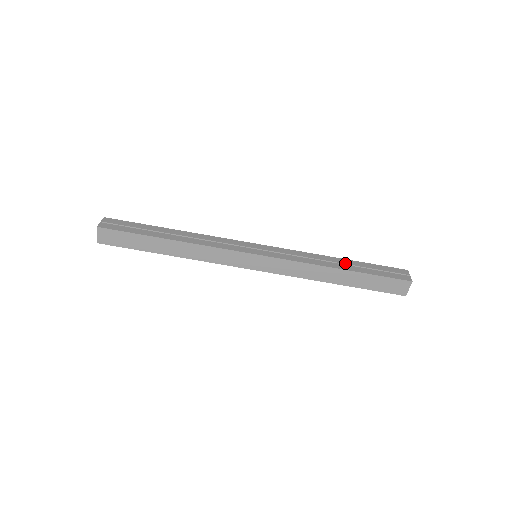
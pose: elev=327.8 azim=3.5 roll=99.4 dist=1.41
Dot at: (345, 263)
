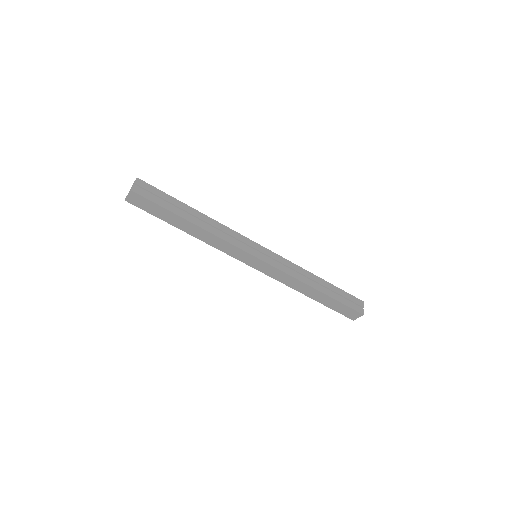
Dot at: (322, 284)
